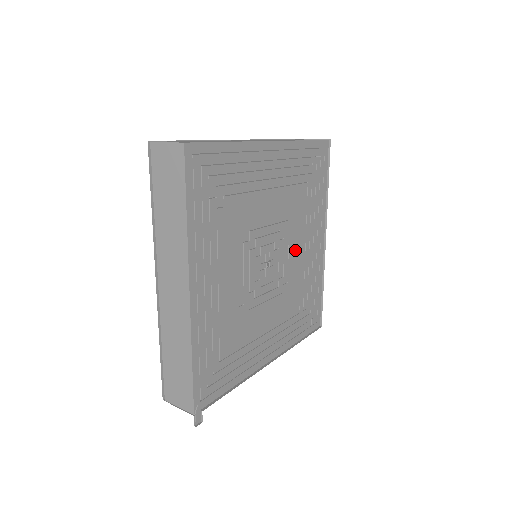
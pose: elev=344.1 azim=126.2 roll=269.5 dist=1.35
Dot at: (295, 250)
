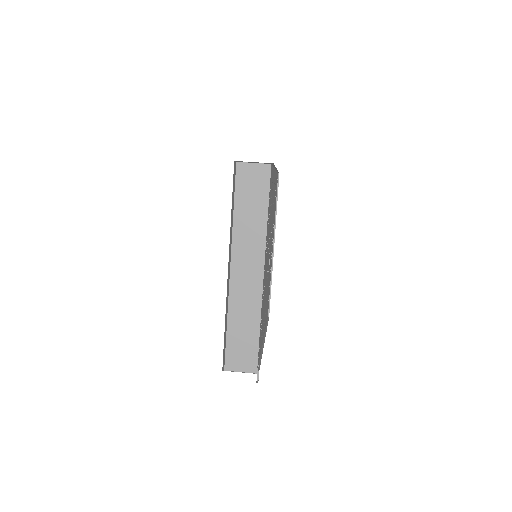
Dot at: occluded
